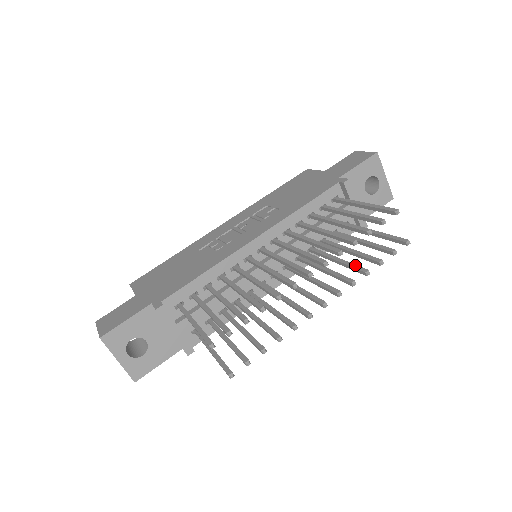
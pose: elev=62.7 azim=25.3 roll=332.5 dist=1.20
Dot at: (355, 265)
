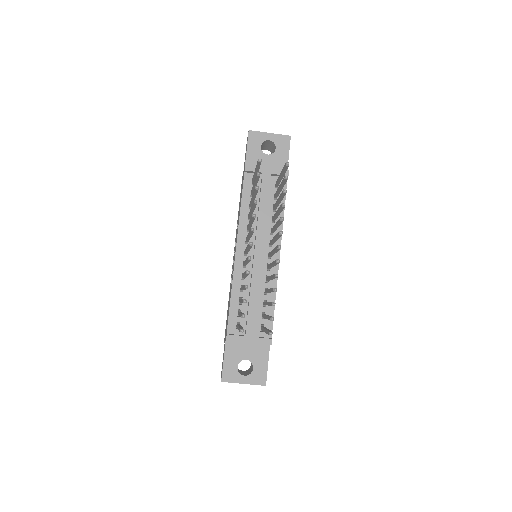
Dot at: (279, 207)
